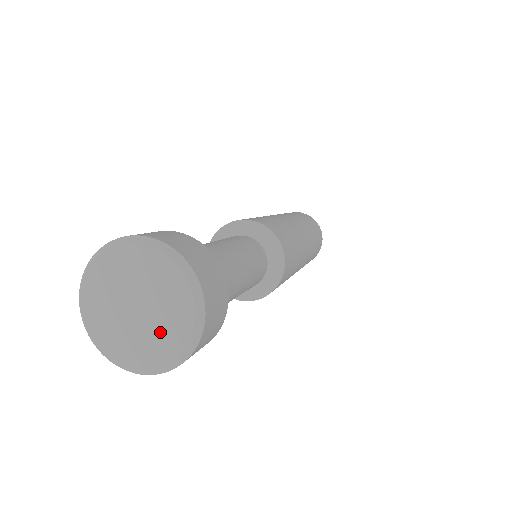
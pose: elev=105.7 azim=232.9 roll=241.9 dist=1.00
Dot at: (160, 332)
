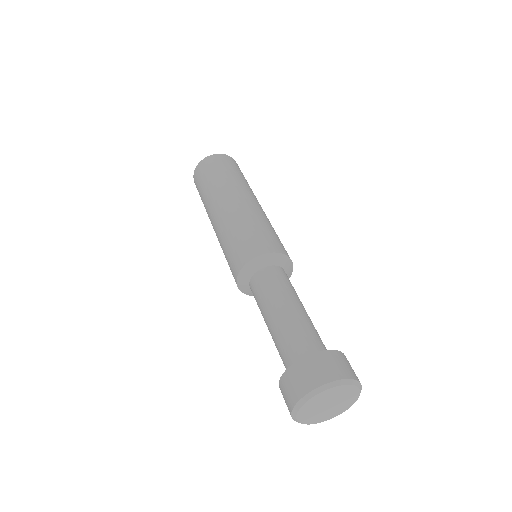
Dot at: (324, 415)
